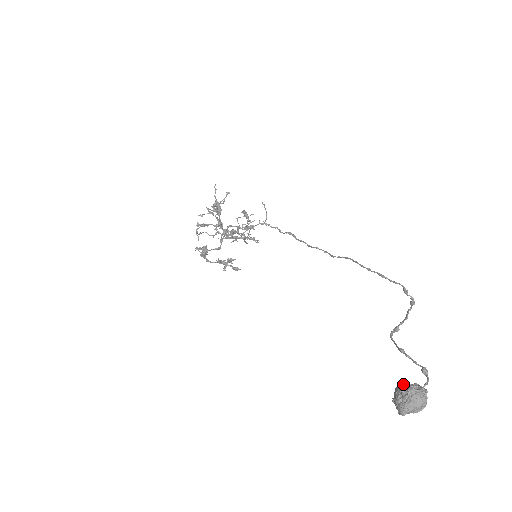
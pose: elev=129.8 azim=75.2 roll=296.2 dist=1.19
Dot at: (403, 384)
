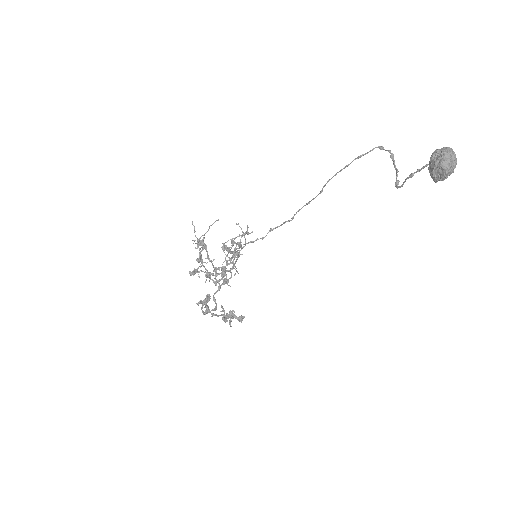
Dot at: (430, 158)
